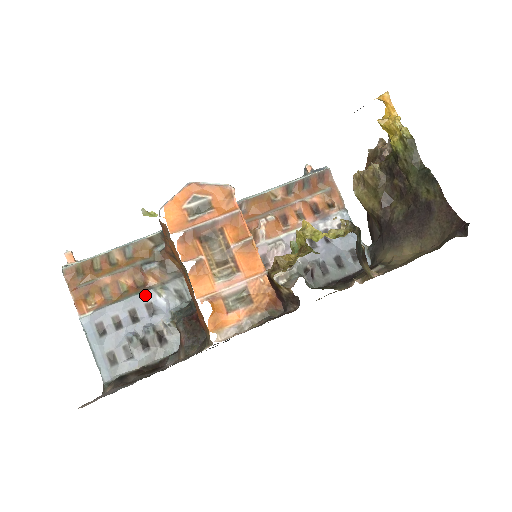
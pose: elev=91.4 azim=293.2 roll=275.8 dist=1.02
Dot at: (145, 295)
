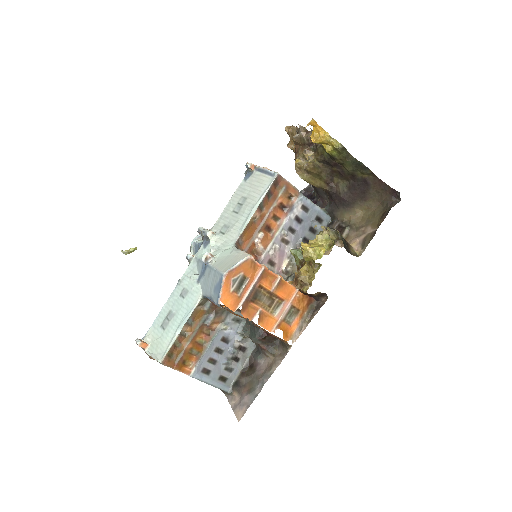
Dot at: (217, 336)
